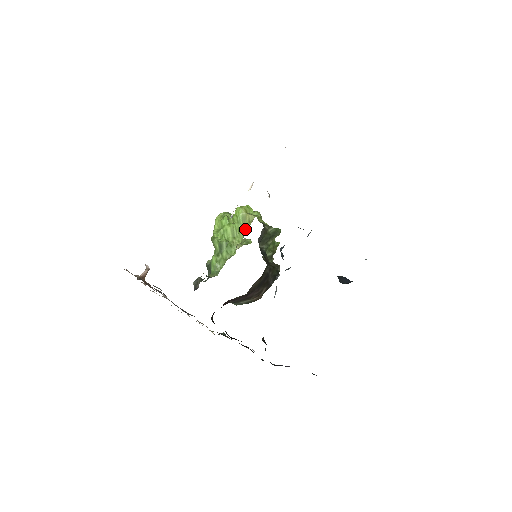
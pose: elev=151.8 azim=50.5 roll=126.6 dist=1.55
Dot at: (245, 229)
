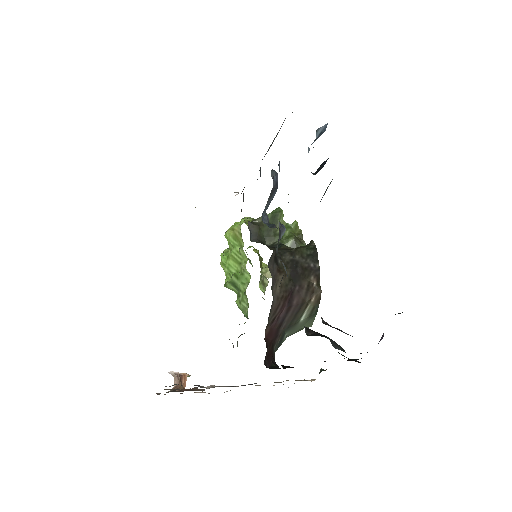
Dot at: (243, 245)
